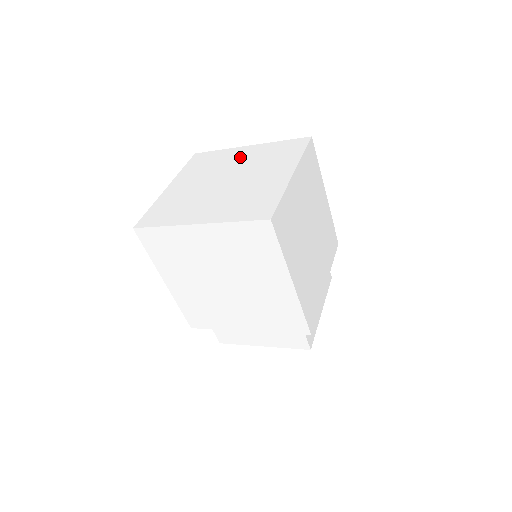
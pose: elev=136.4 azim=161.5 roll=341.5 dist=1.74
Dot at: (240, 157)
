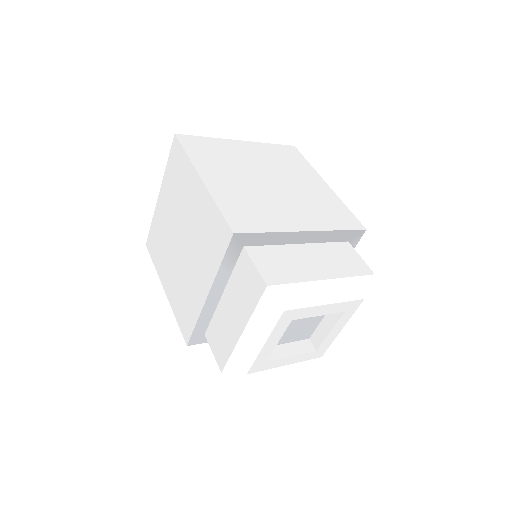
Dot at: occluded
